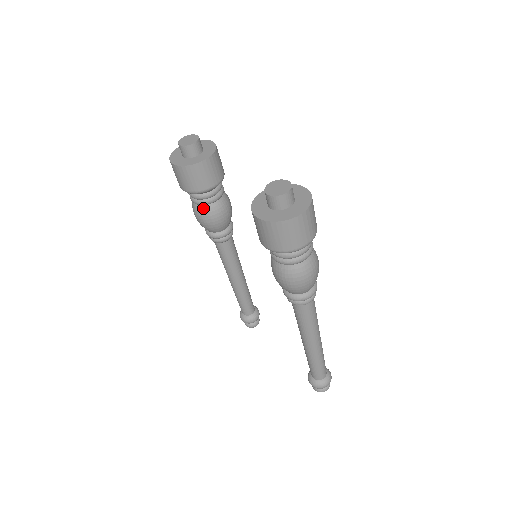
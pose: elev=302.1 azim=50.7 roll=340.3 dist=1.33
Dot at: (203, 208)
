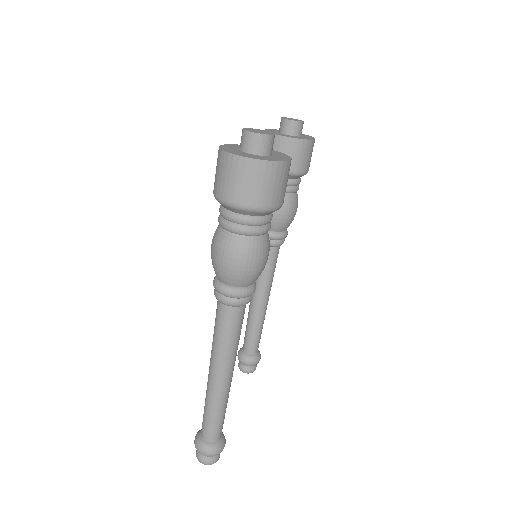
Dot at: occluded
